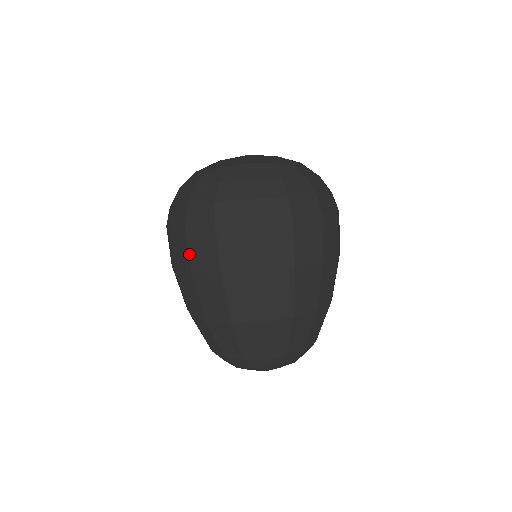
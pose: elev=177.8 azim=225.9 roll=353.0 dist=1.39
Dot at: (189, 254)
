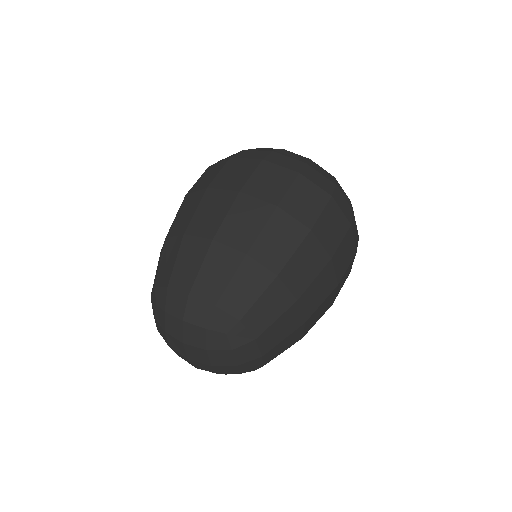
Dot at: occluded
